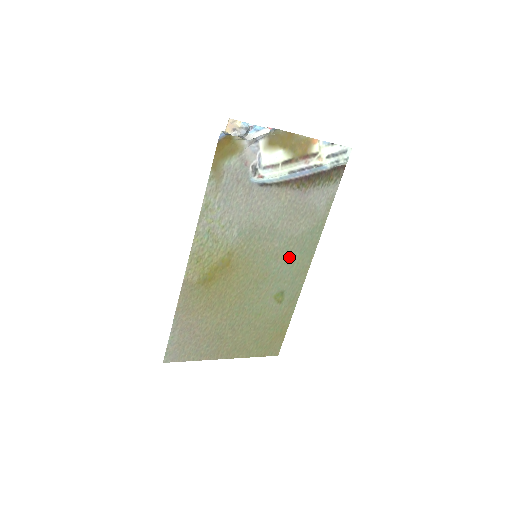
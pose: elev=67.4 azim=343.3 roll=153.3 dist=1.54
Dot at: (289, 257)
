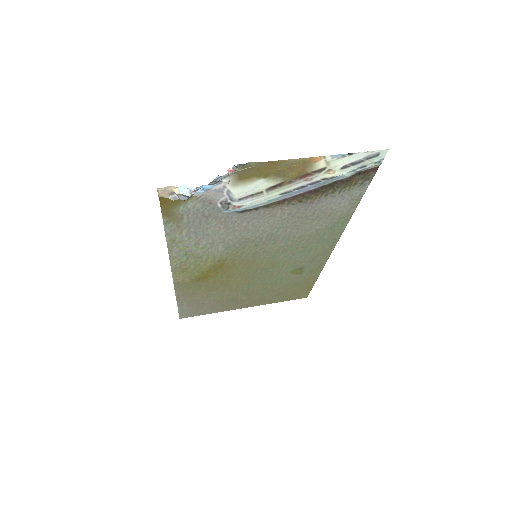
Dot at: (302, 248)
